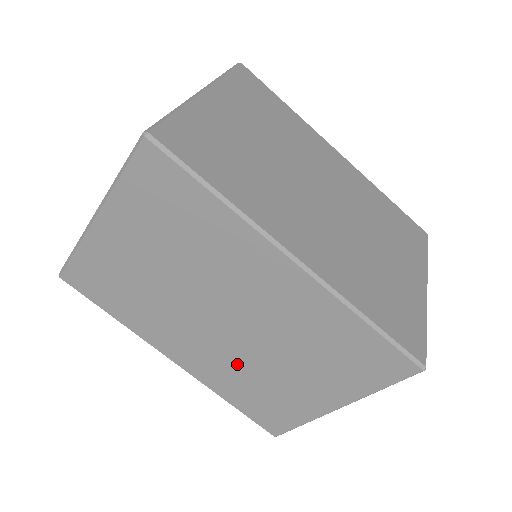
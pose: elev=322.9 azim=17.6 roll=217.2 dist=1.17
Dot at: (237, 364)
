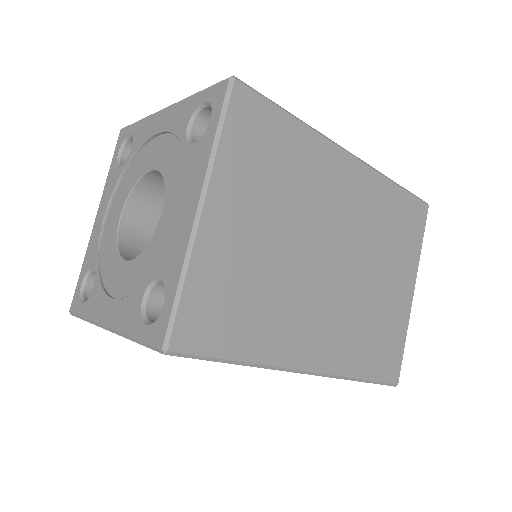
Dot at: occluded
